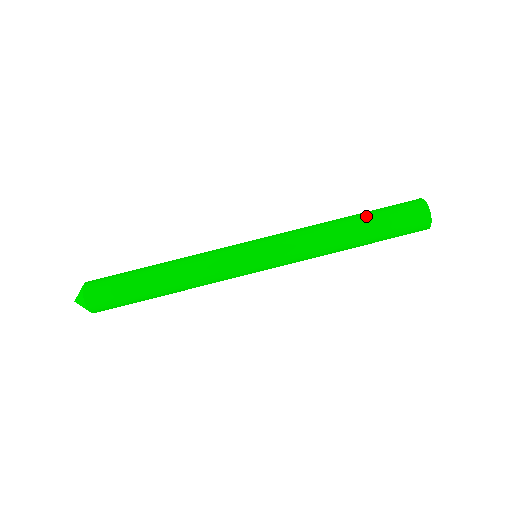
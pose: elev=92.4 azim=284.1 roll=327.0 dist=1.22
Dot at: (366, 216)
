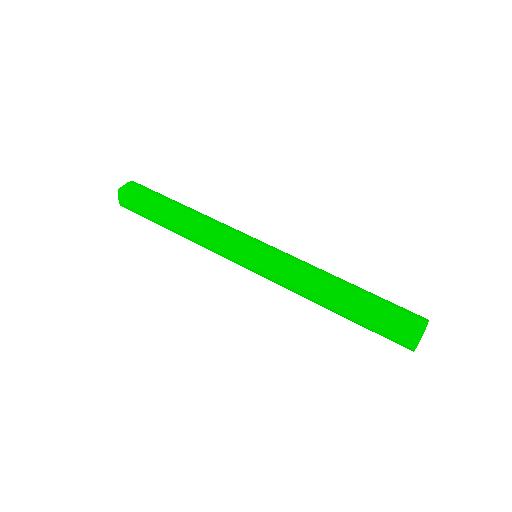
Dot at: (362, 298)
